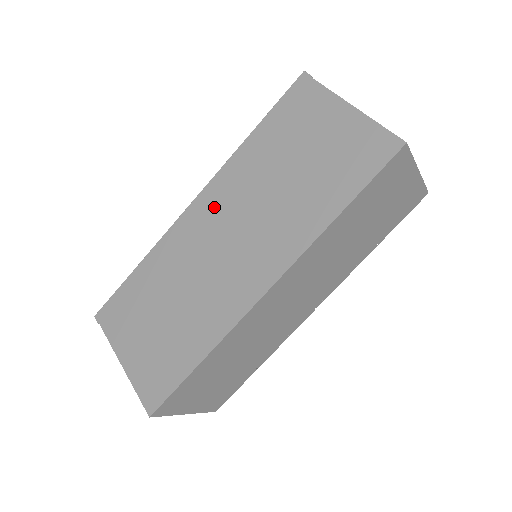
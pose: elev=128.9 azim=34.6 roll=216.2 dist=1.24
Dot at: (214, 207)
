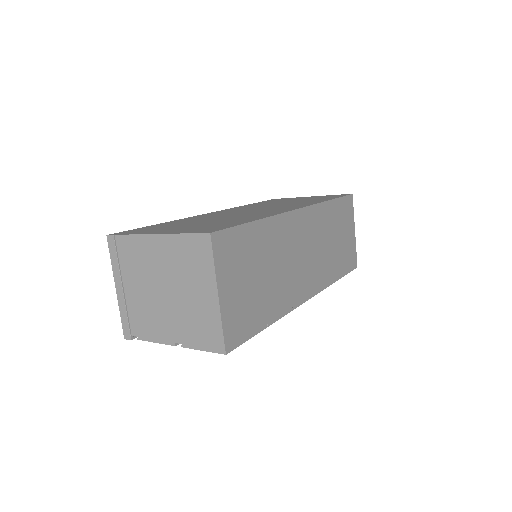
Dot at: (232, 210)
